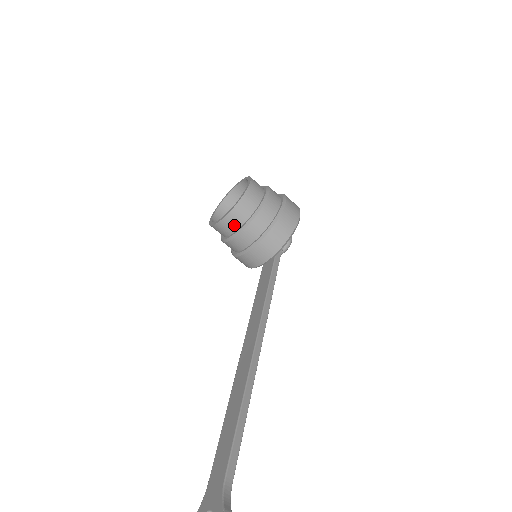
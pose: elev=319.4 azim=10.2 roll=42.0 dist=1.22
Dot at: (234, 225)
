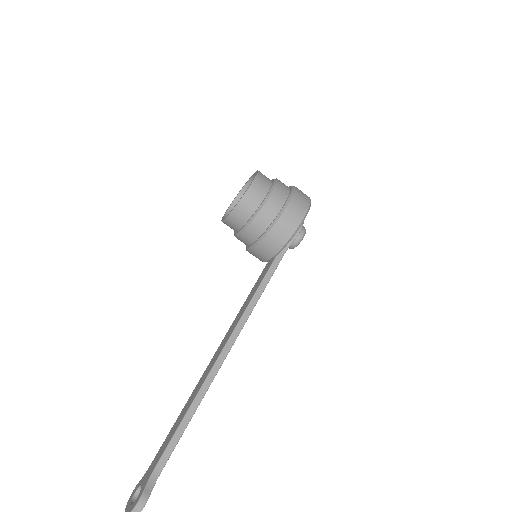
Dot at: (235, 226)
